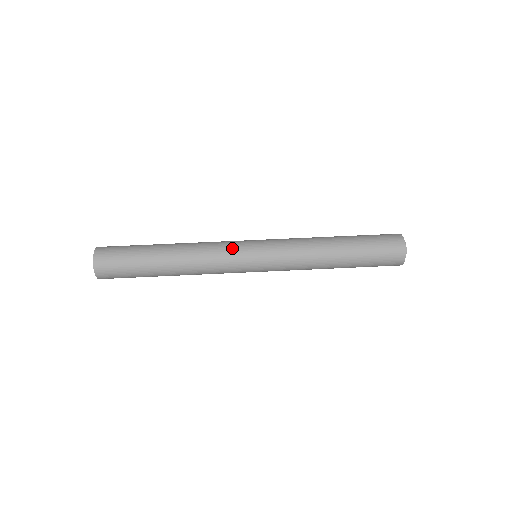
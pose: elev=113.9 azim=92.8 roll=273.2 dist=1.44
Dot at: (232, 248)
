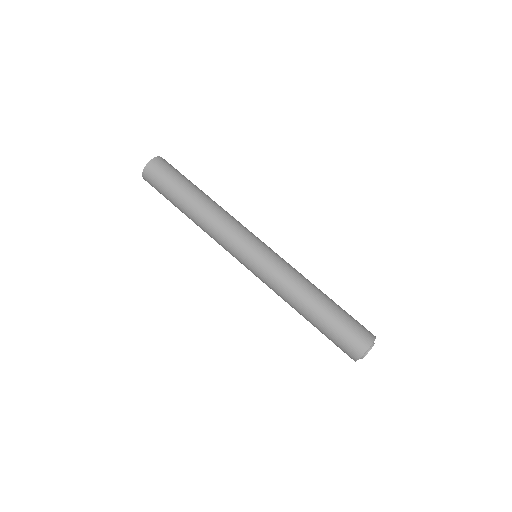
Dot at: (235, 242)
